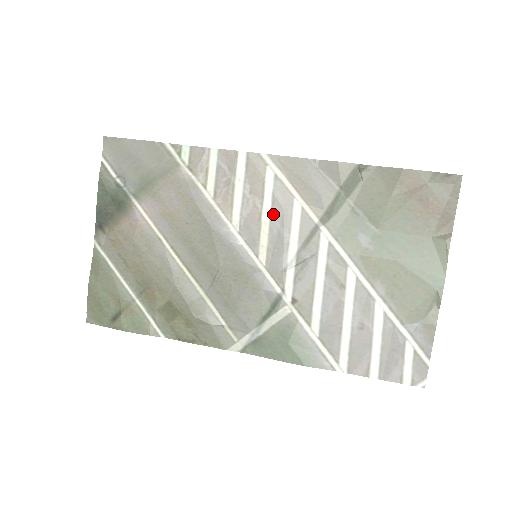
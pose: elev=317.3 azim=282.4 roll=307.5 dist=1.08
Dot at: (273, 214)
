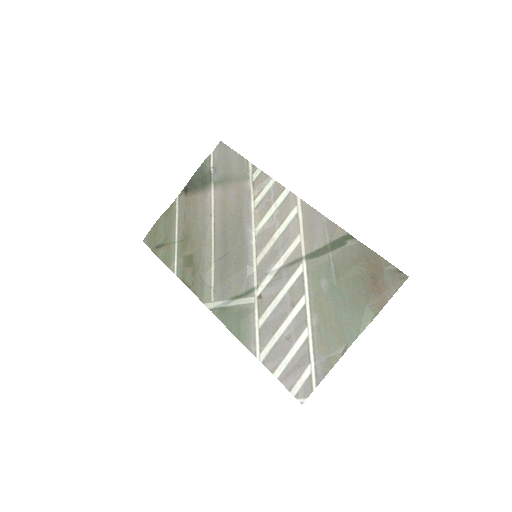
Dot at: (281, 236)
